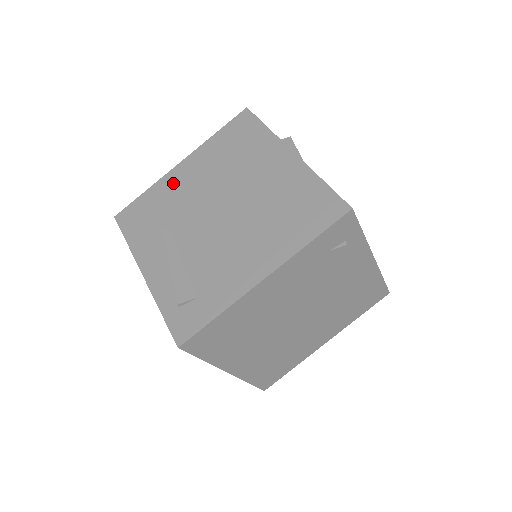
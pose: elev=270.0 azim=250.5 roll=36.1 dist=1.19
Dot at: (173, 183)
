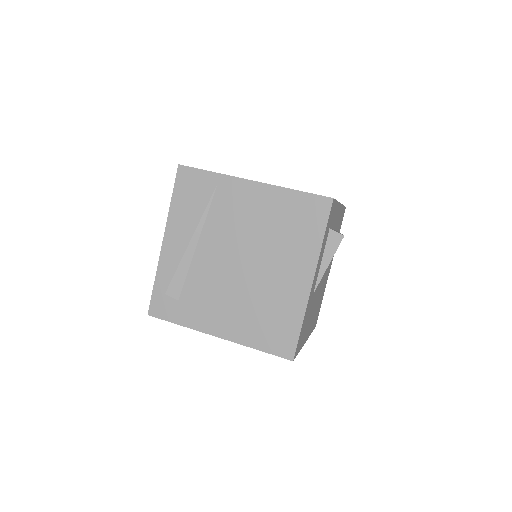
Dot at: (233, 194)
